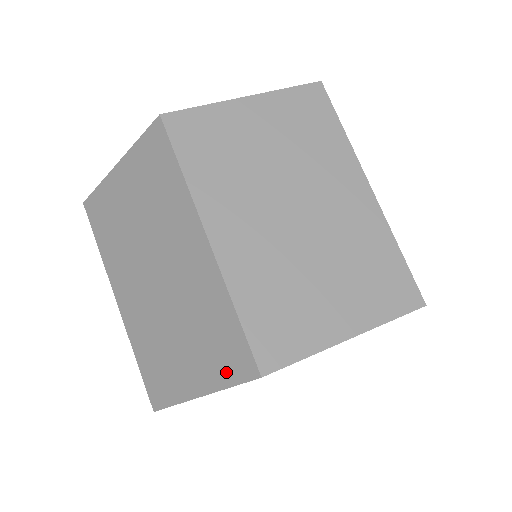
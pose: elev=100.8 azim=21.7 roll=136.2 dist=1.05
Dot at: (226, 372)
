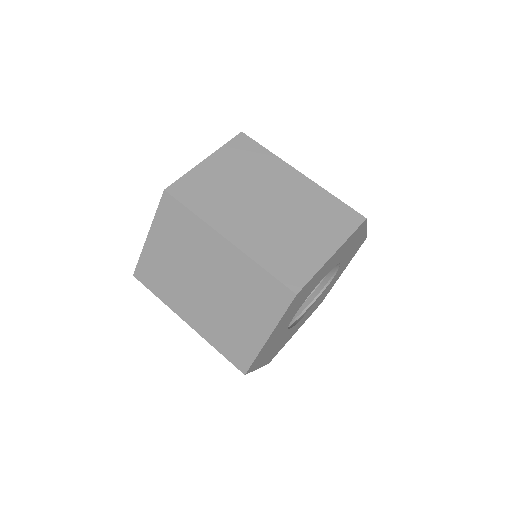
Dot at: (345, 228)
